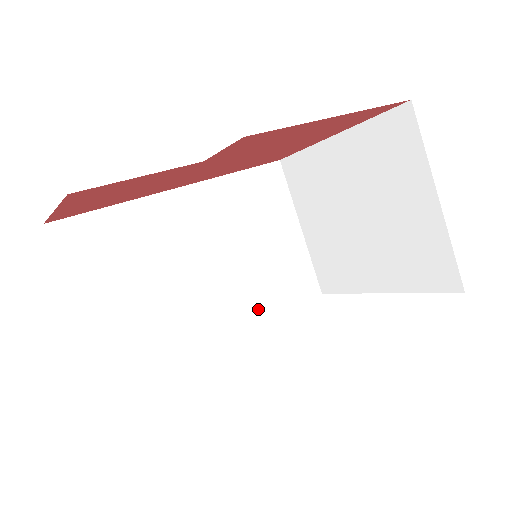
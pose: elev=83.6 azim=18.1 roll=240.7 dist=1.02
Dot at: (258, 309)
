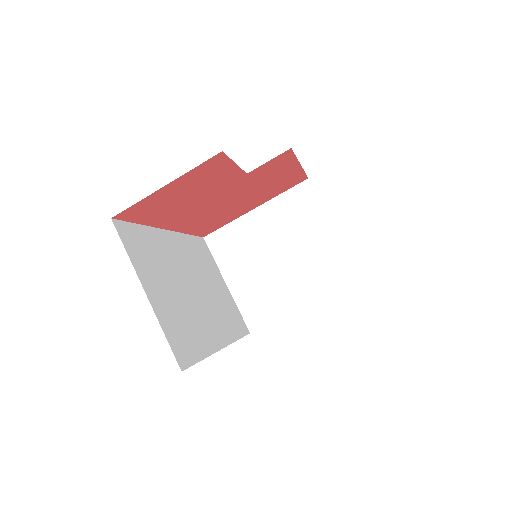
Dot at: (228, 331)
